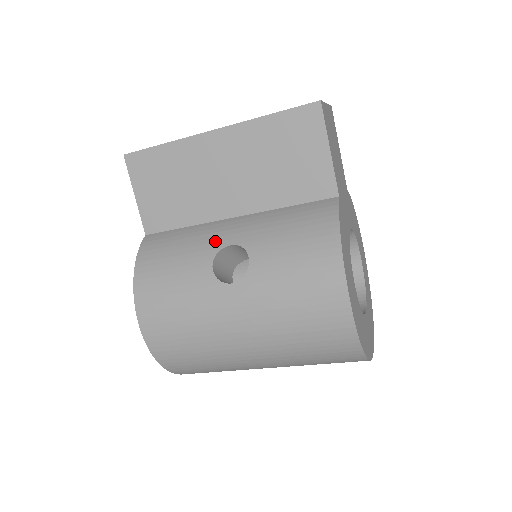
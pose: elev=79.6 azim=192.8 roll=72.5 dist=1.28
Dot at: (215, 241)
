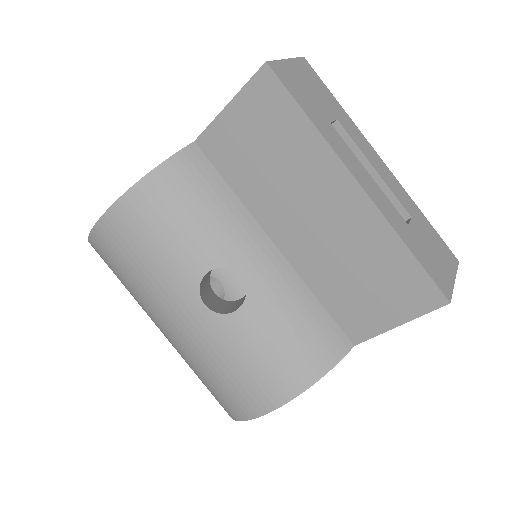
Dot at: (236, 253)
